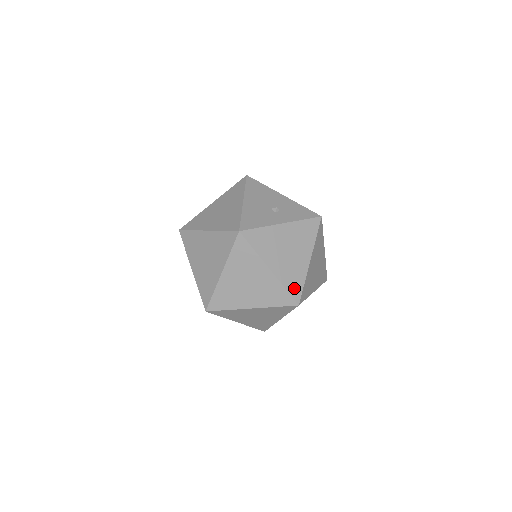
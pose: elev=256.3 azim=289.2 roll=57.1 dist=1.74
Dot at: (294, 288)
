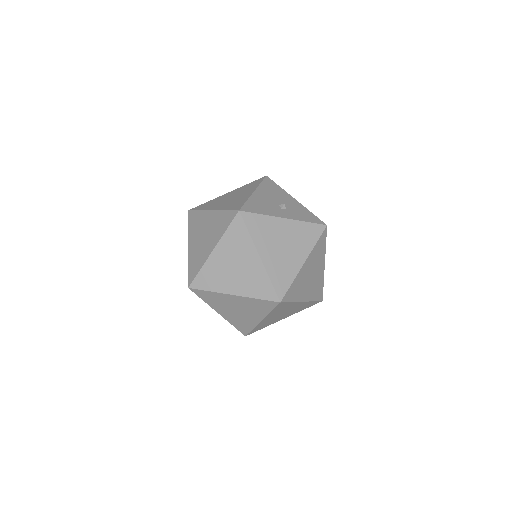
Dot at: (280, 284)
